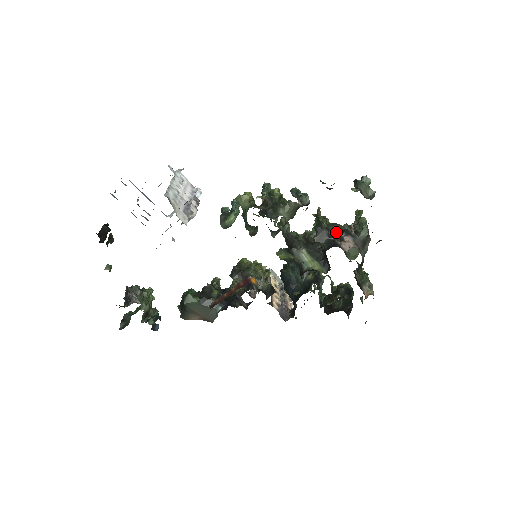
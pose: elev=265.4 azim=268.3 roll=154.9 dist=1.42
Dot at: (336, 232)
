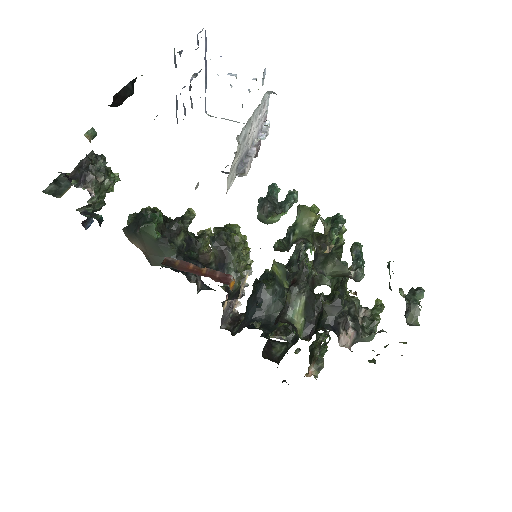
Dot at: (348, 314)
